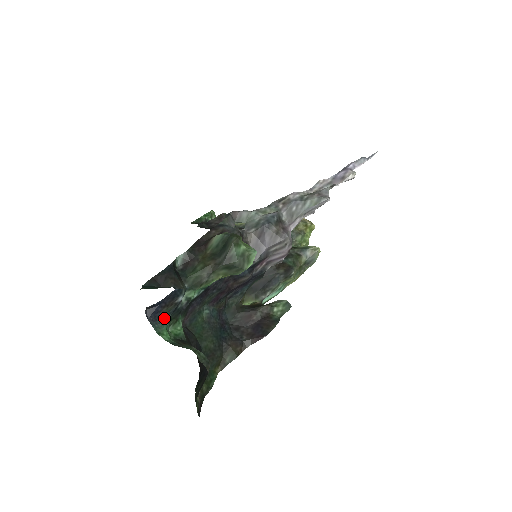
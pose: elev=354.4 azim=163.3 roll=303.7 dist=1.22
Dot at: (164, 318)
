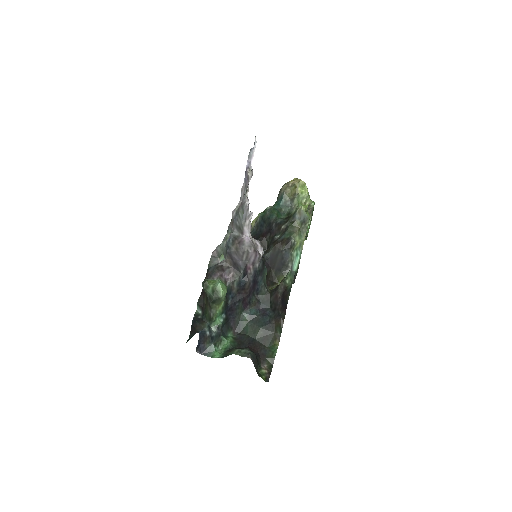
Dot at: (210, 347)
